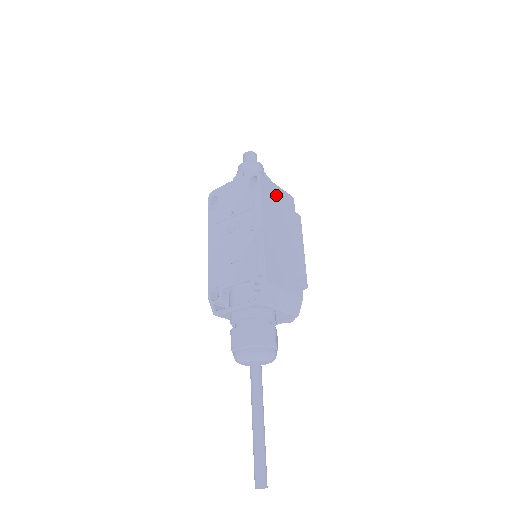
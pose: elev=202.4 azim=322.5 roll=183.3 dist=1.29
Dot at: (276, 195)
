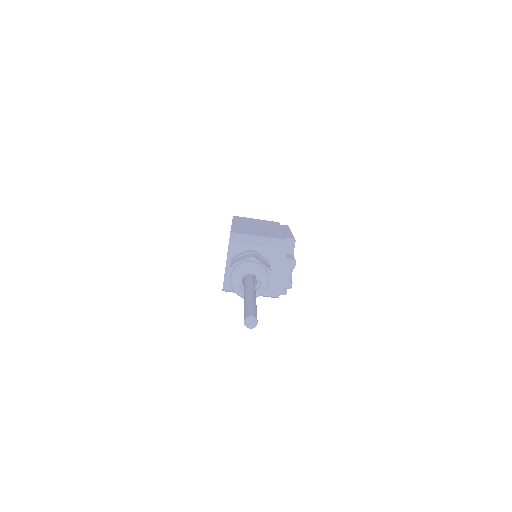
Dot at: (254, 220)
